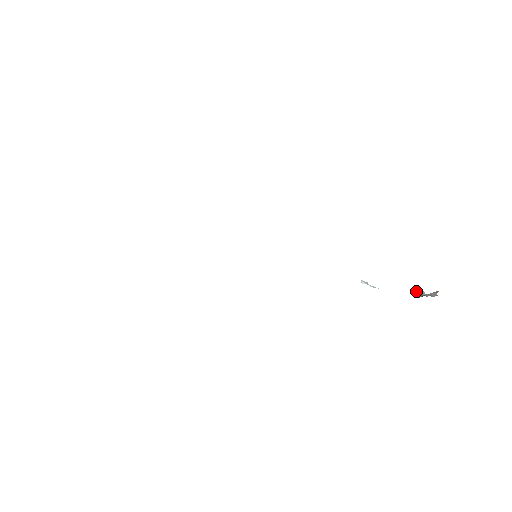
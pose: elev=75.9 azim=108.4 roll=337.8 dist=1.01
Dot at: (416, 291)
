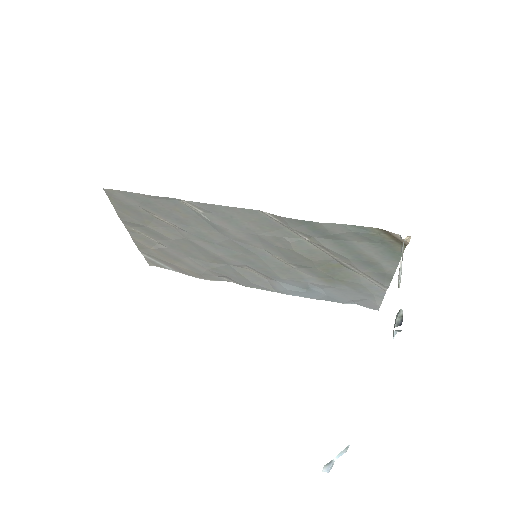
Dot at: occluded
